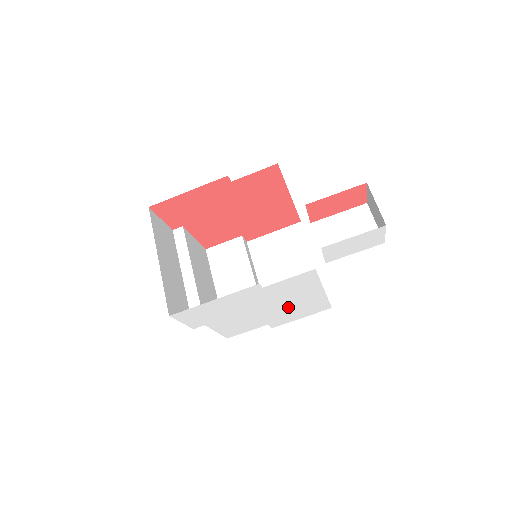
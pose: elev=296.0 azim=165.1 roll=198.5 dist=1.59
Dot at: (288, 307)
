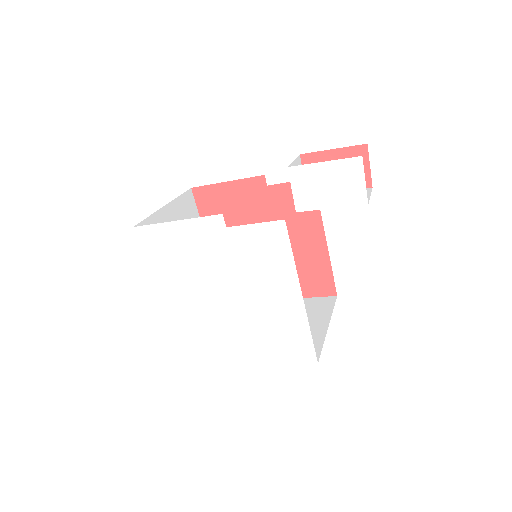
Dot at: (259, 311)
